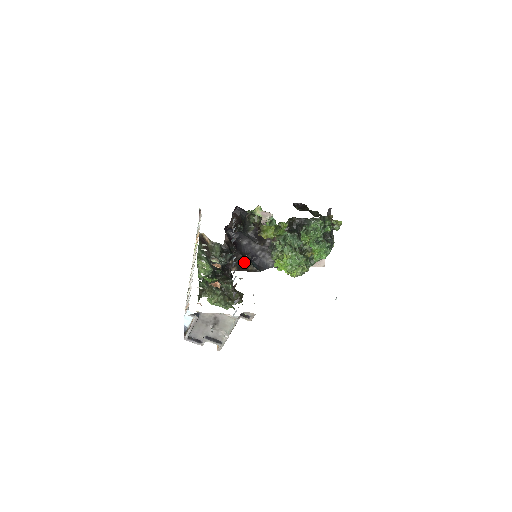
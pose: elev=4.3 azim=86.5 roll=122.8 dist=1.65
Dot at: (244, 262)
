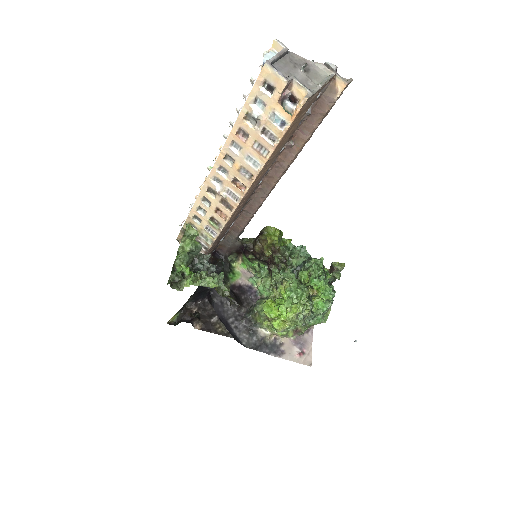
Dot at: (214, 318)
